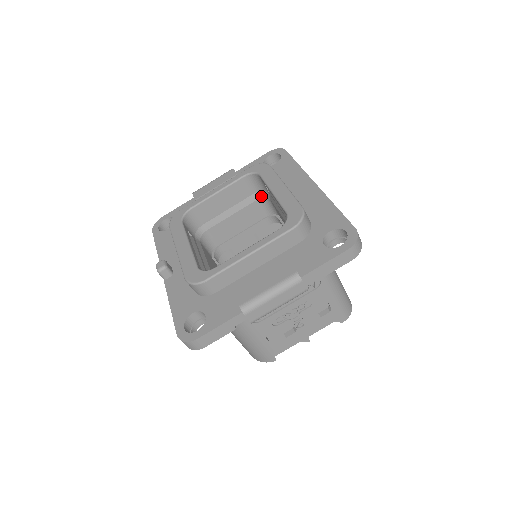
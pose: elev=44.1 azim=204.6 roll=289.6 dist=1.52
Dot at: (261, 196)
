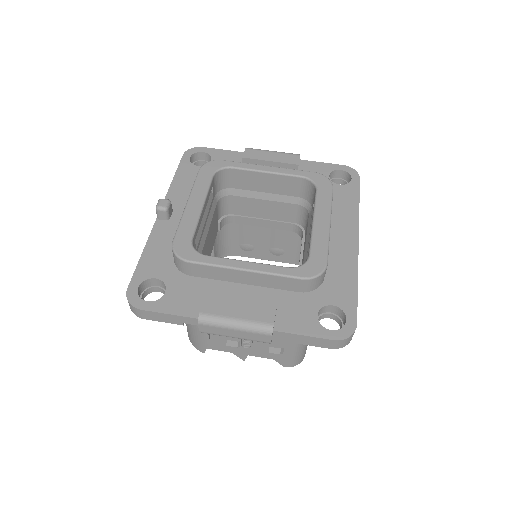
Dot at: (304, 204)
